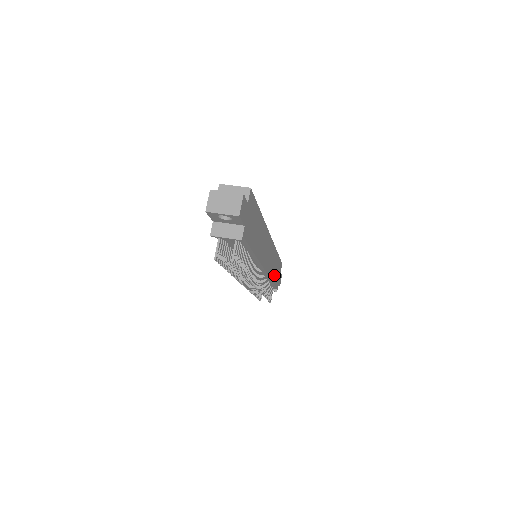
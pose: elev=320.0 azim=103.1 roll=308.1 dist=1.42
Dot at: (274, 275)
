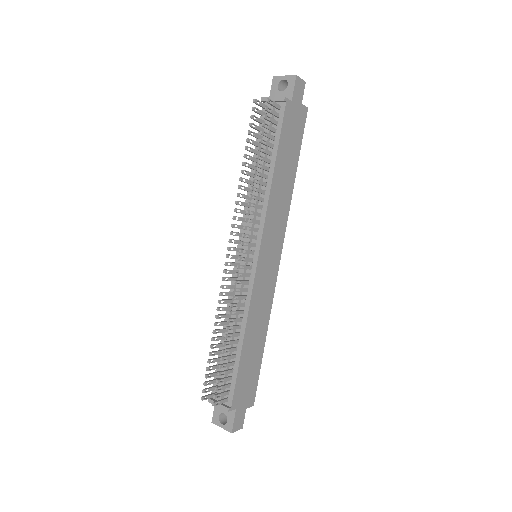
Dot at: (248, 347)
